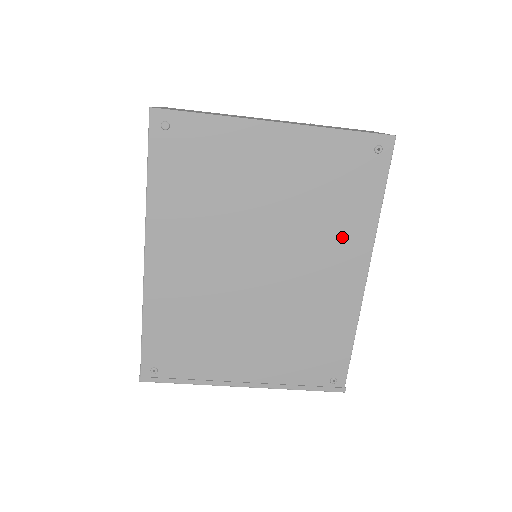
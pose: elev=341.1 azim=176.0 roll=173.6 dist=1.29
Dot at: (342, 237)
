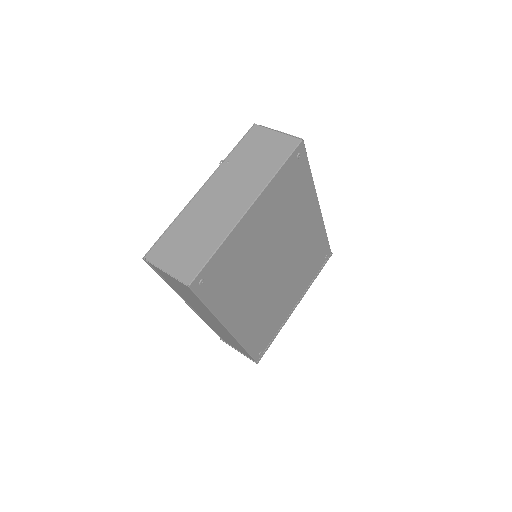
Dot at: (303, 209)
